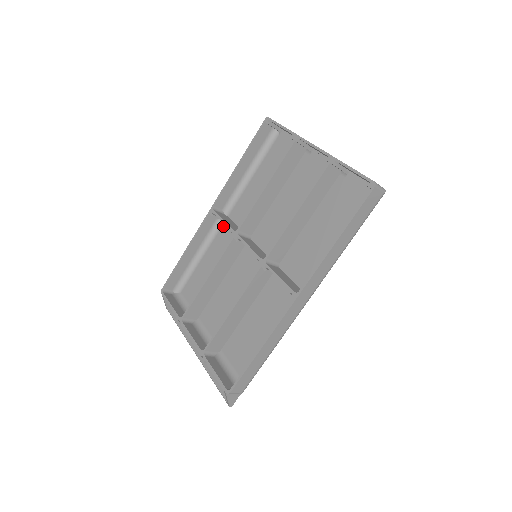
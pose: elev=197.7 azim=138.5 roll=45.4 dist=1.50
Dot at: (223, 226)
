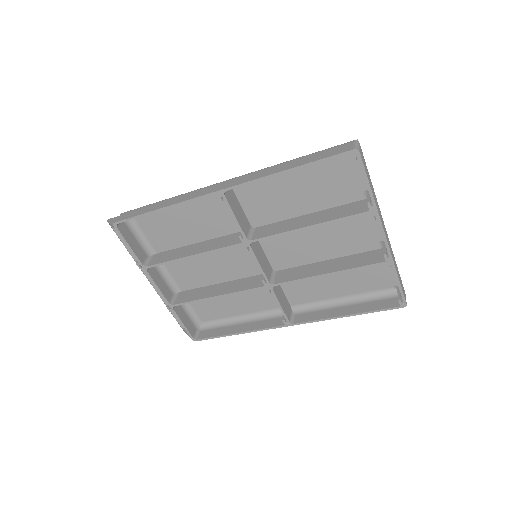
Dot at: occluded
